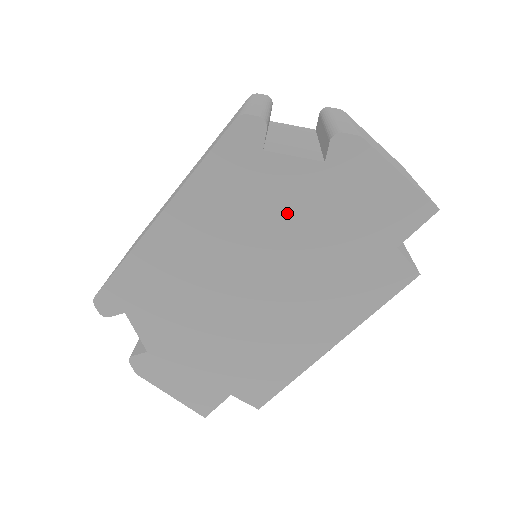
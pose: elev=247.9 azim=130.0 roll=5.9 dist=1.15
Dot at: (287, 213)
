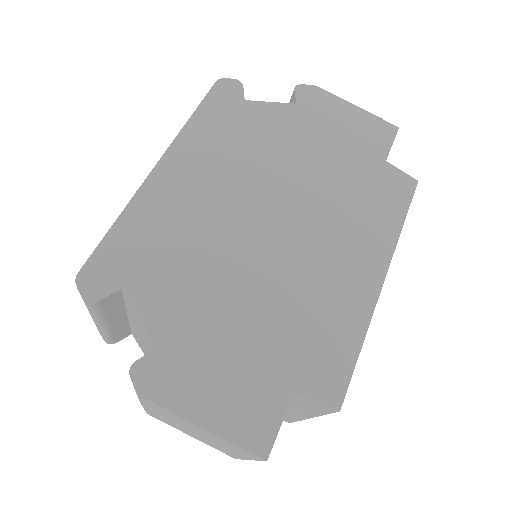
Dot at: (281, 145)
